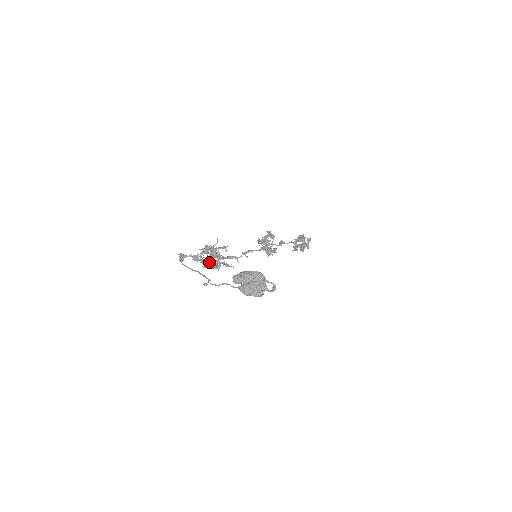
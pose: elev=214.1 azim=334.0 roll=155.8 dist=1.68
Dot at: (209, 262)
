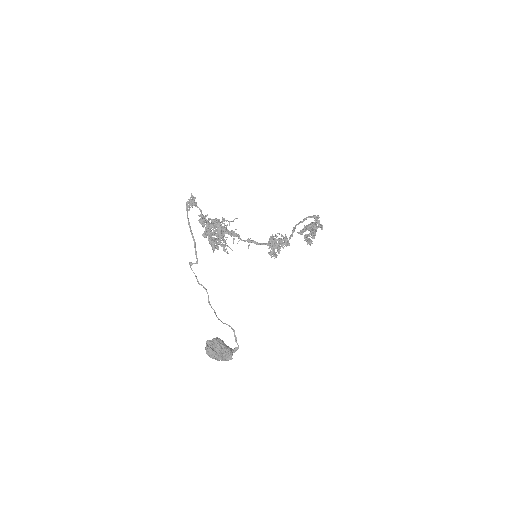
Dot at: (212, 232)
